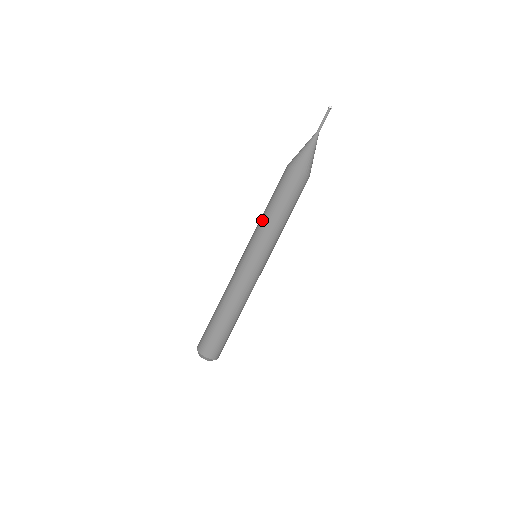
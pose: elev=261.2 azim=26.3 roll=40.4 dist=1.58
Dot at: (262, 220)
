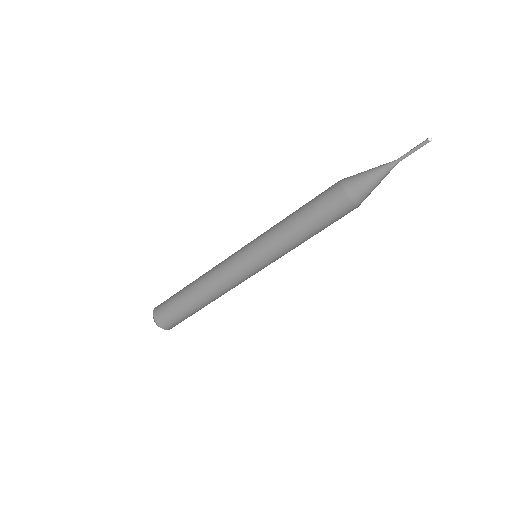
Dot at: (280, 223)
